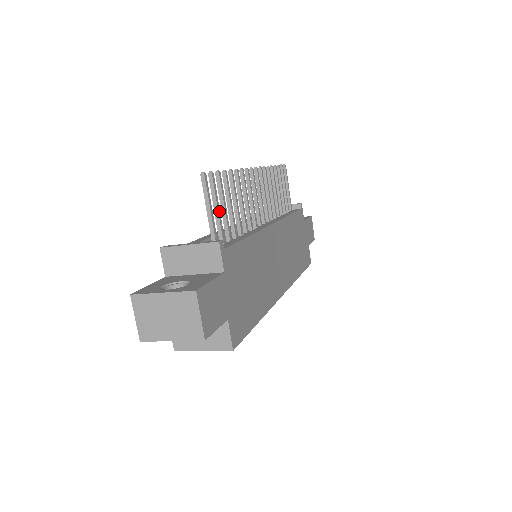
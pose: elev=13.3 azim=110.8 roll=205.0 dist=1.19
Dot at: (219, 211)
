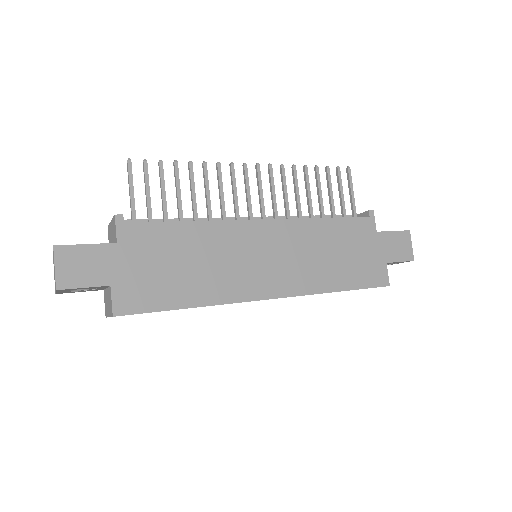
Dot at: (149, 194)
